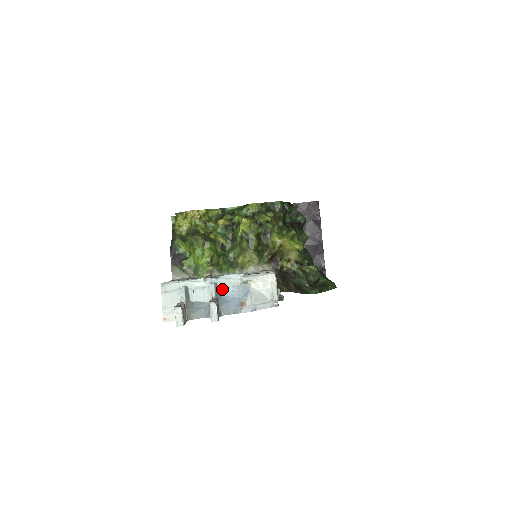
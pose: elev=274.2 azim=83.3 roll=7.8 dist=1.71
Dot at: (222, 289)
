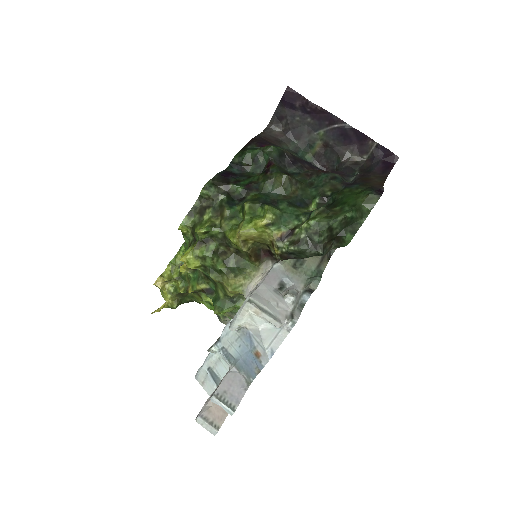
Dot at: (231, 350)
